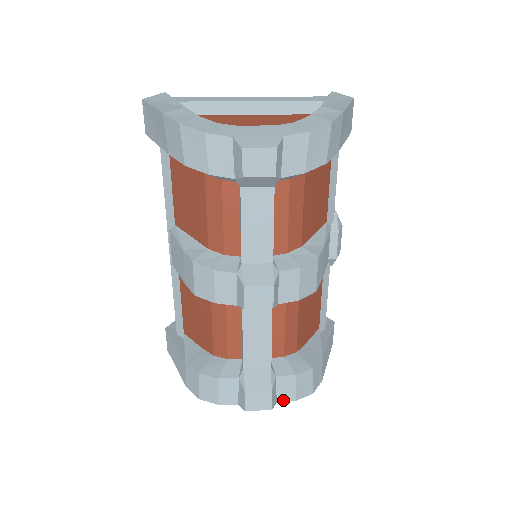
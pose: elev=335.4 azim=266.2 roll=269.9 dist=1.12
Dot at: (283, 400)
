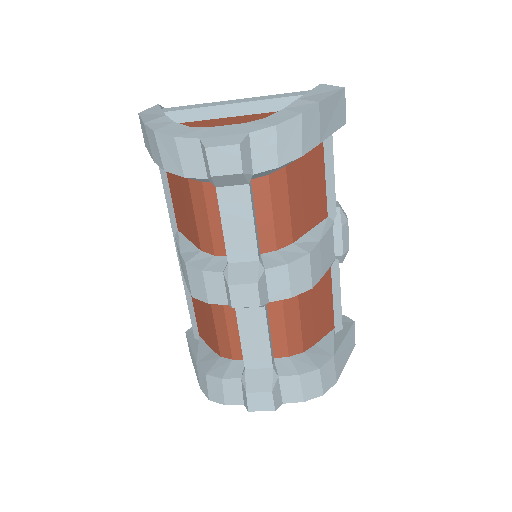
Dot at: (289, 401)
